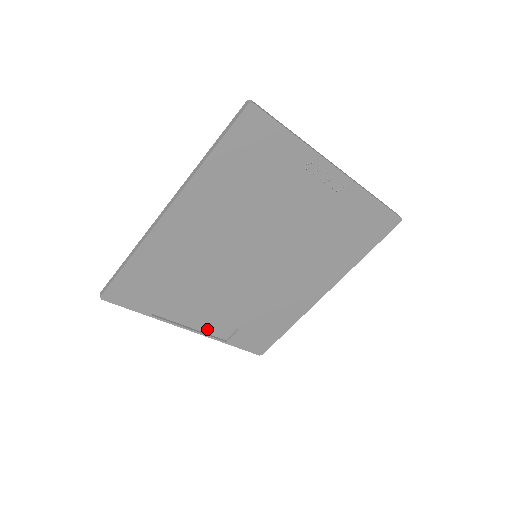
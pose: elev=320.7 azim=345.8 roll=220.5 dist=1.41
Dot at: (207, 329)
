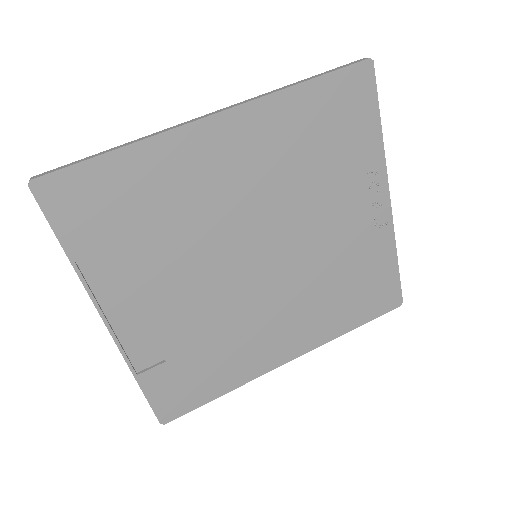
Dot at: (127, 337)
